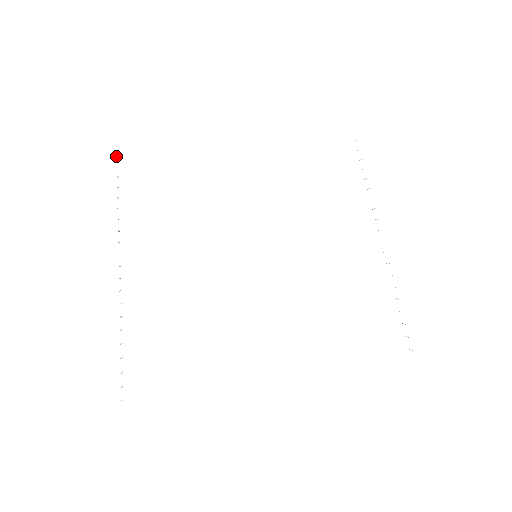
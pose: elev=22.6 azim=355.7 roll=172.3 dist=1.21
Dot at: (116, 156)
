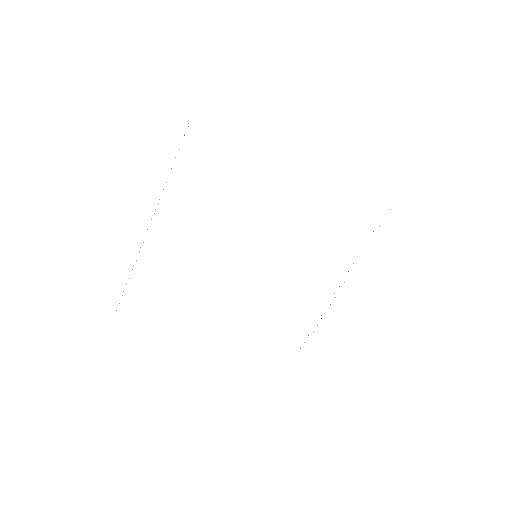
Dot at: occluded
